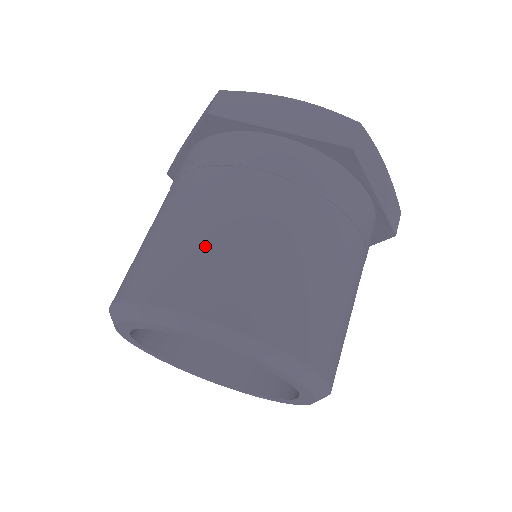
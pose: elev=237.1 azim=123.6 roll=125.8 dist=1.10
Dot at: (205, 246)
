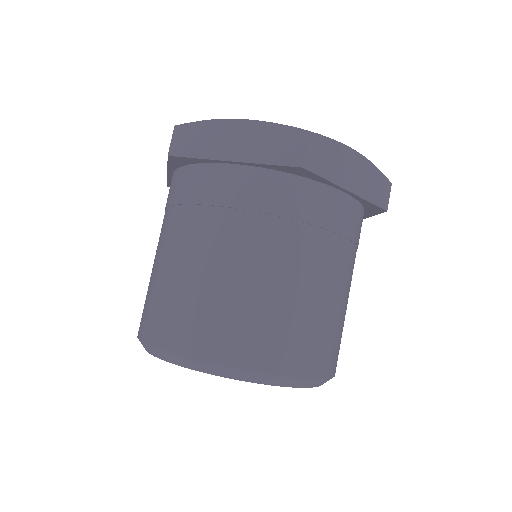
Dot at: (187, 292)
